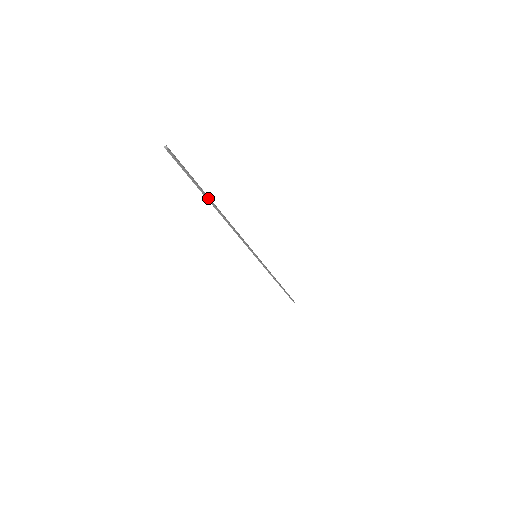
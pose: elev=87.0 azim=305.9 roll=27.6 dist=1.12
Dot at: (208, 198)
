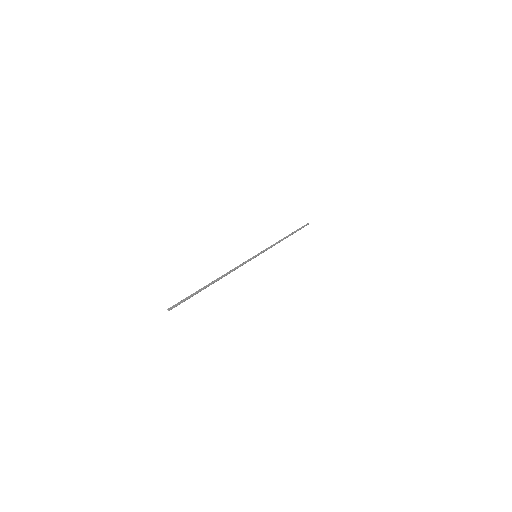
Dot at: occluded
